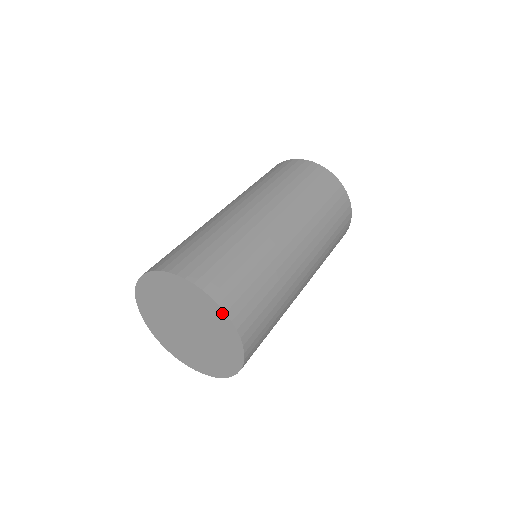
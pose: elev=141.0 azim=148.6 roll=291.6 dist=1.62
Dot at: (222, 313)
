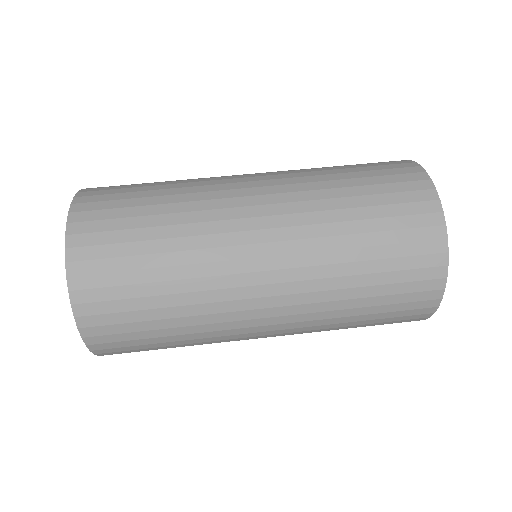
Dot at: (70, 288)
